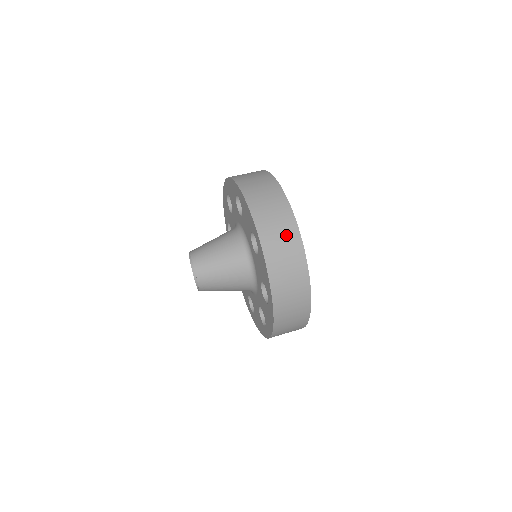
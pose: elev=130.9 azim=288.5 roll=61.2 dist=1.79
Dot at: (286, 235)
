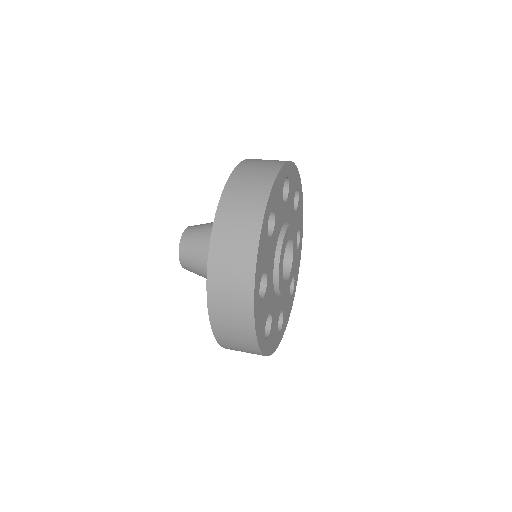
Dot at: (271, 162)
